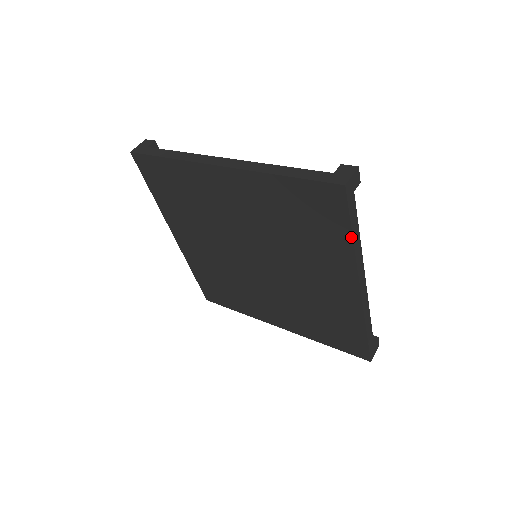
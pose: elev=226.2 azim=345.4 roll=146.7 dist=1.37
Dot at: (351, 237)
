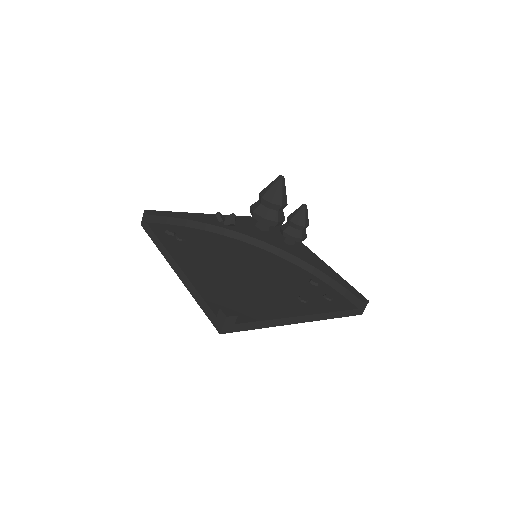
Dot at: (257, 328)
